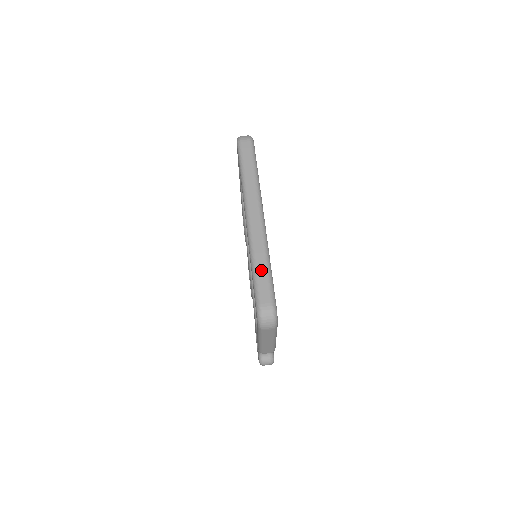
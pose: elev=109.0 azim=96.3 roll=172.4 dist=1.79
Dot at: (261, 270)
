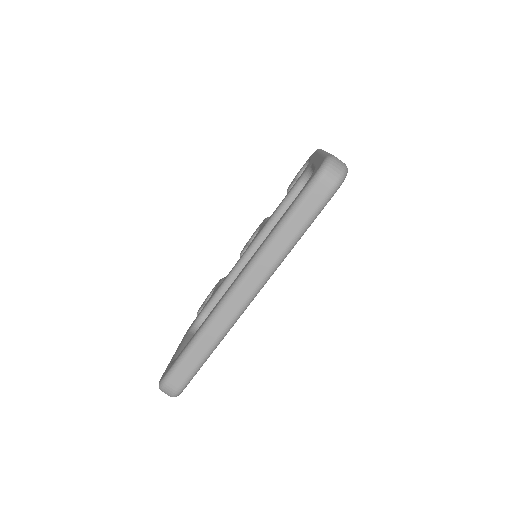
Dot at: (196, 354)
